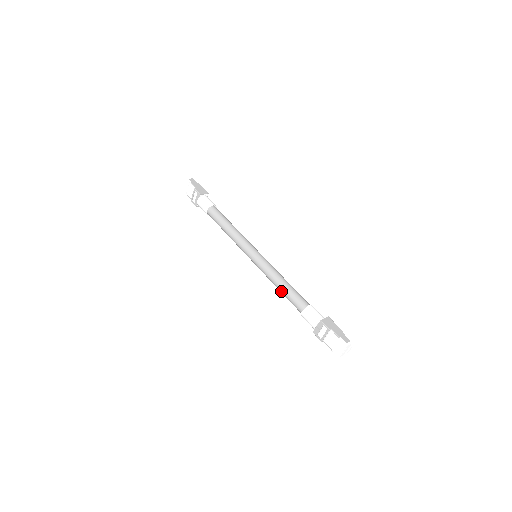
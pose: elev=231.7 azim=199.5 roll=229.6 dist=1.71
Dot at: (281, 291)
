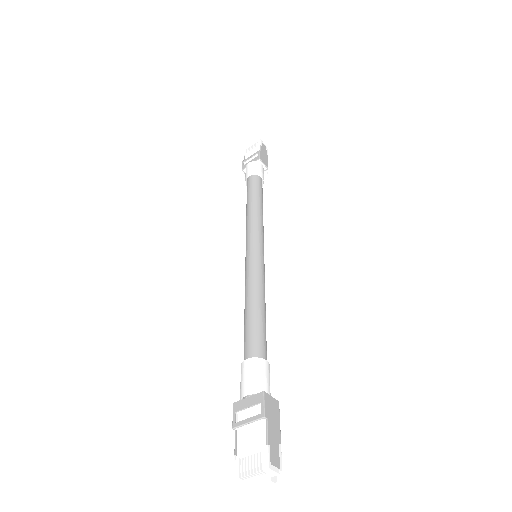
Dot at: (246, 313)
